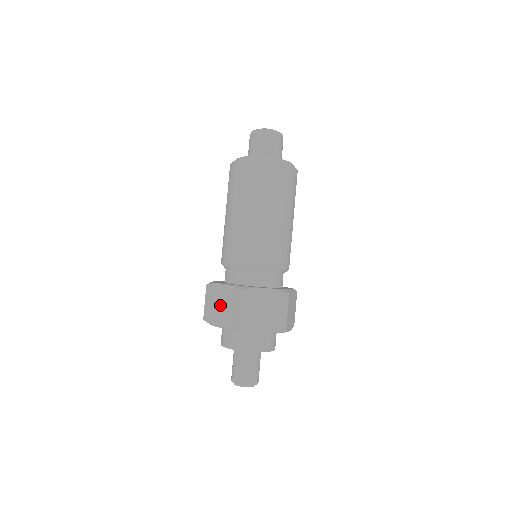
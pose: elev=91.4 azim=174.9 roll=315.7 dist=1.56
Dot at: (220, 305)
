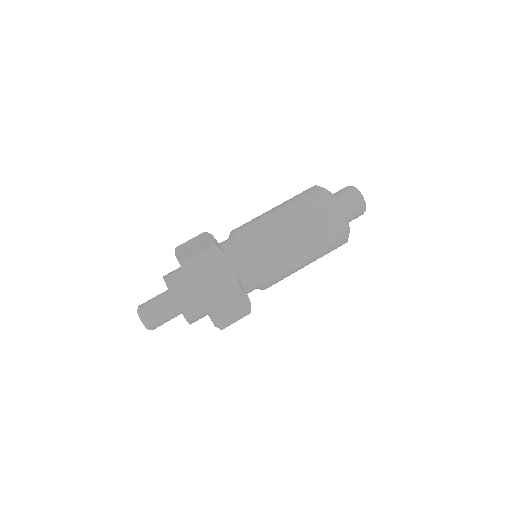
Dot at: (212, 275)
